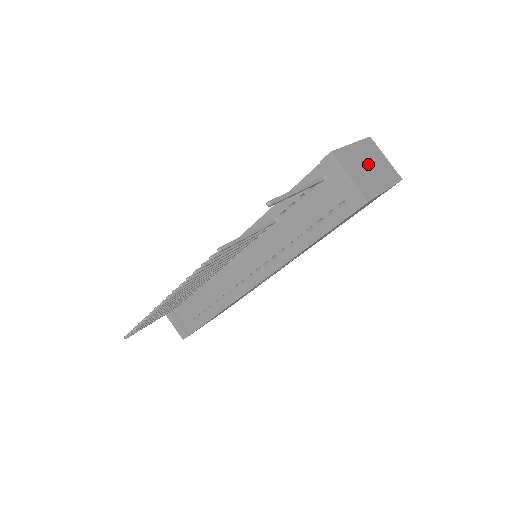
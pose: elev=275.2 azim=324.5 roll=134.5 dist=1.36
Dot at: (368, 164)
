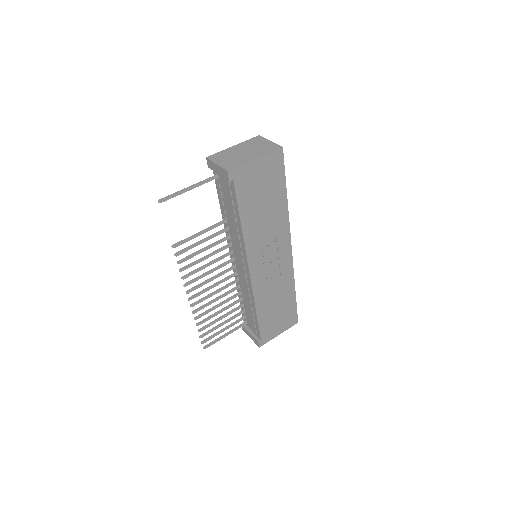
Dot at: (244, 151)
